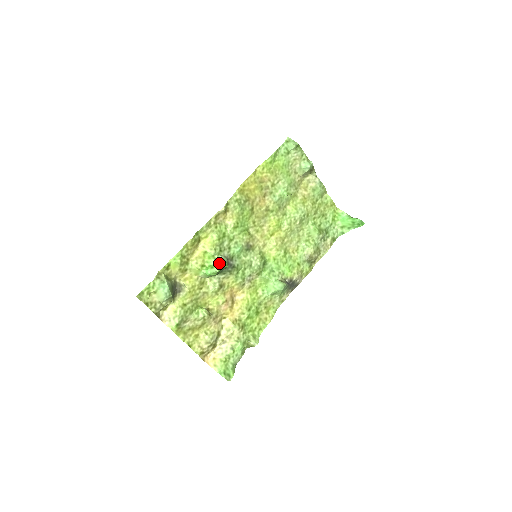
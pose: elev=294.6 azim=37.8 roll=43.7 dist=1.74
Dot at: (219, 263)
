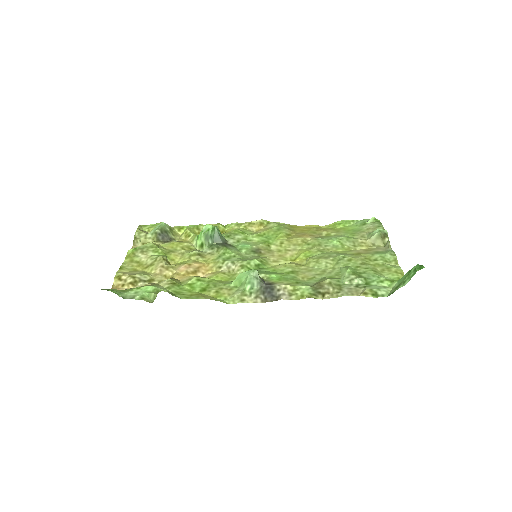
Dot at: occluded
